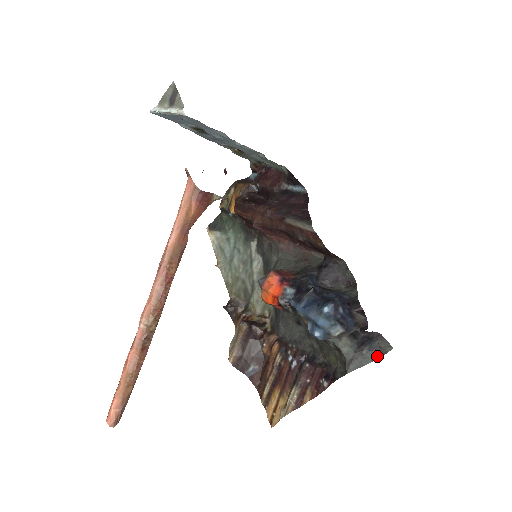
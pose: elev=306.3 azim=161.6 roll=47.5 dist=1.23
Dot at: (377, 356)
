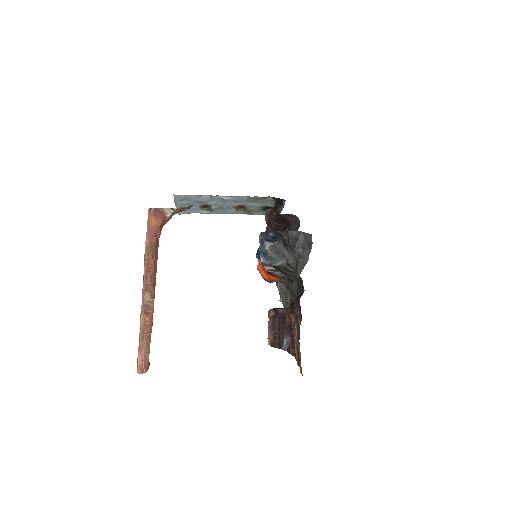
Dot at: (310, 250)
